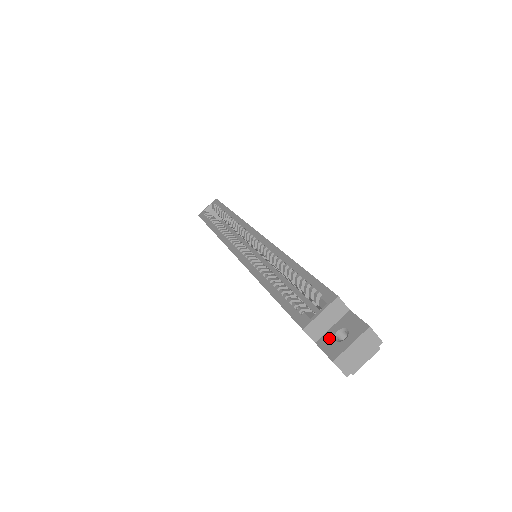
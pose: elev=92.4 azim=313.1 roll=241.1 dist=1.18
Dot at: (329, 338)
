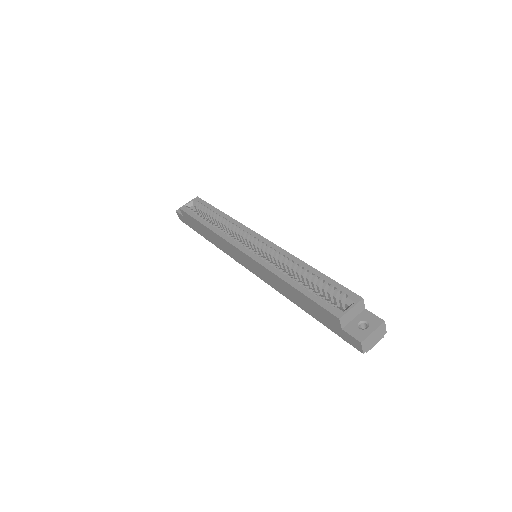
Dot at: (353, 326)
